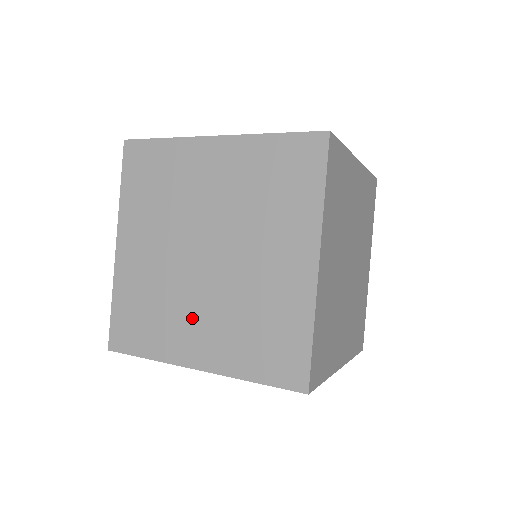
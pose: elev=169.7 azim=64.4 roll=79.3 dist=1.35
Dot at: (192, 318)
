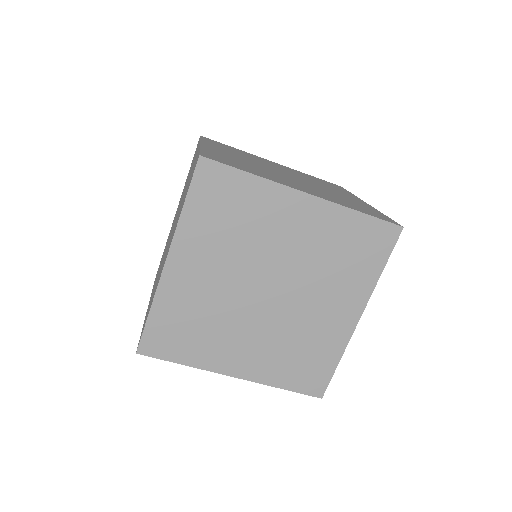
Dot at: occluded
